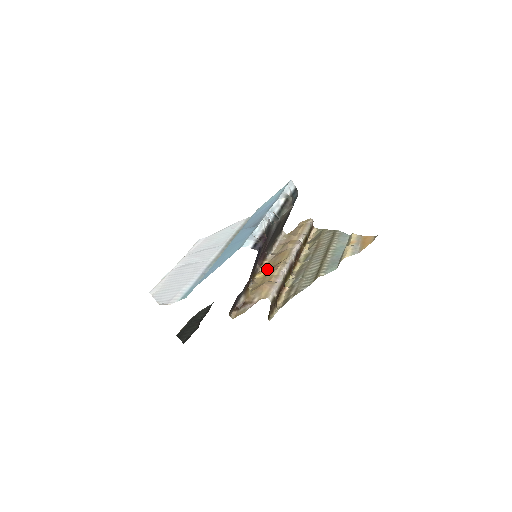
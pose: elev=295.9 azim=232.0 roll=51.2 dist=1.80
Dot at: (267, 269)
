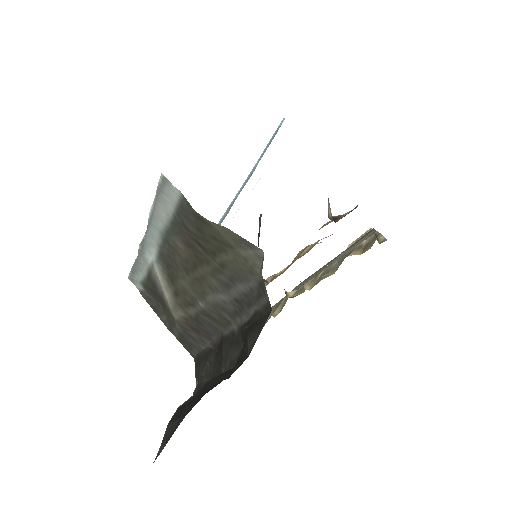
Dot at: occluded
